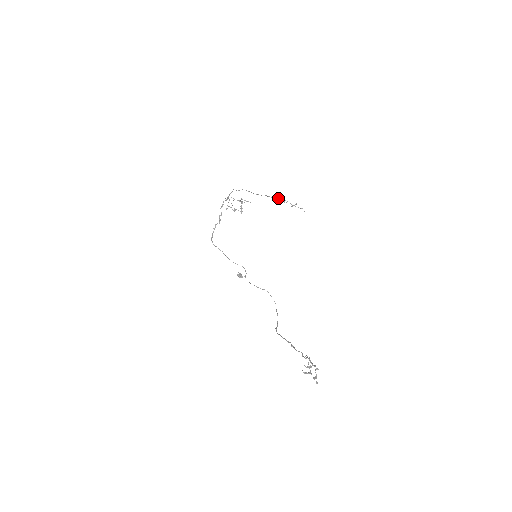
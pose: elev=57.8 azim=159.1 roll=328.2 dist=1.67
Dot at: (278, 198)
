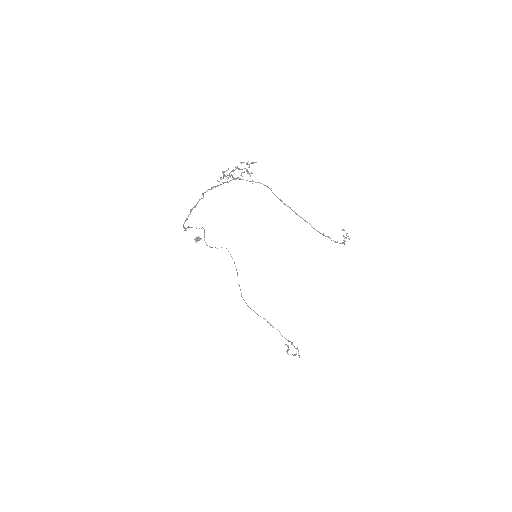
Dot at: (343, 243)
